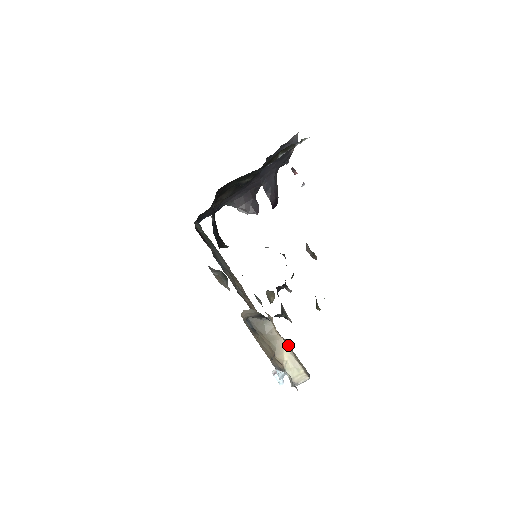
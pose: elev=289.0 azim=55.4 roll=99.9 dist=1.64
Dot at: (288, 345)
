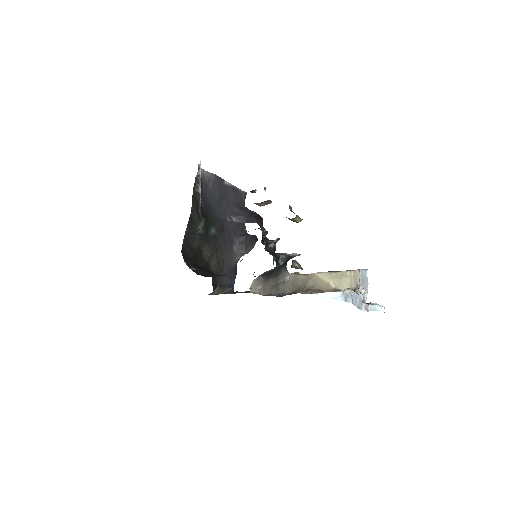
Dot at: occluded
